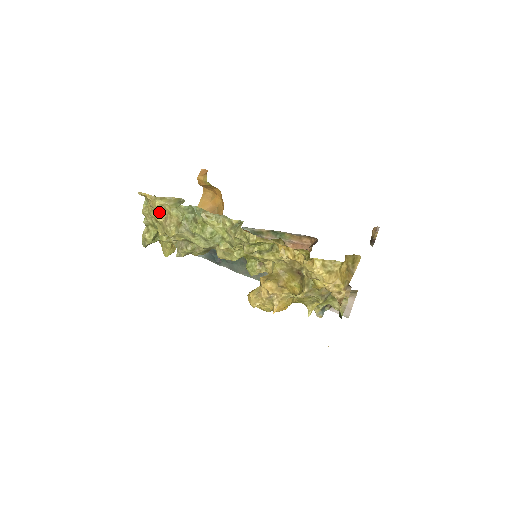
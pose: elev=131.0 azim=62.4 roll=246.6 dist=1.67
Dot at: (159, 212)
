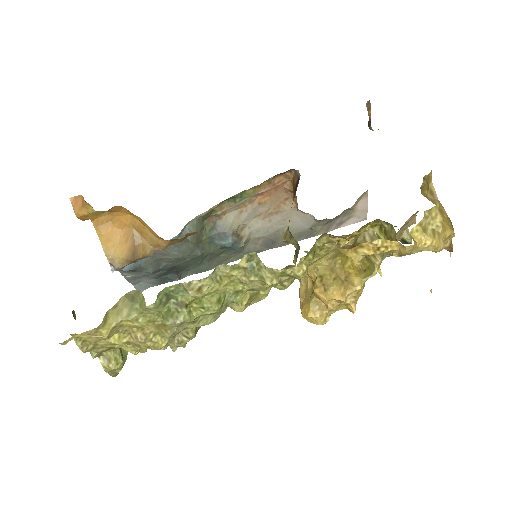
Dot at: occluded
